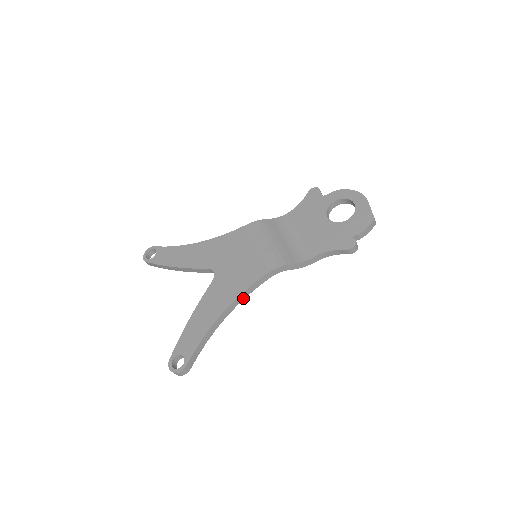
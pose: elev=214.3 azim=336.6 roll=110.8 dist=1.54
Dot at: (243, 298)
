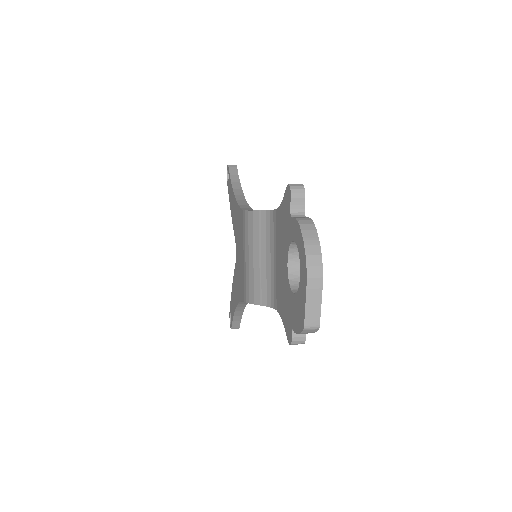
Dot at: occluded
